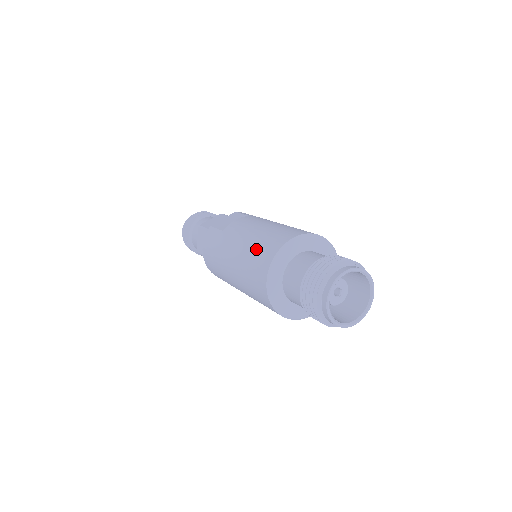
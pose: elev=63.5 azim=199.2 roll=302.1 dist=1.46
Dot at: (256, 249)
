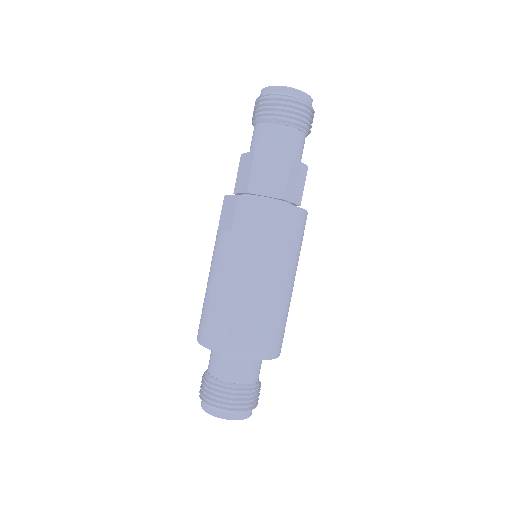
Dot at: occluded
